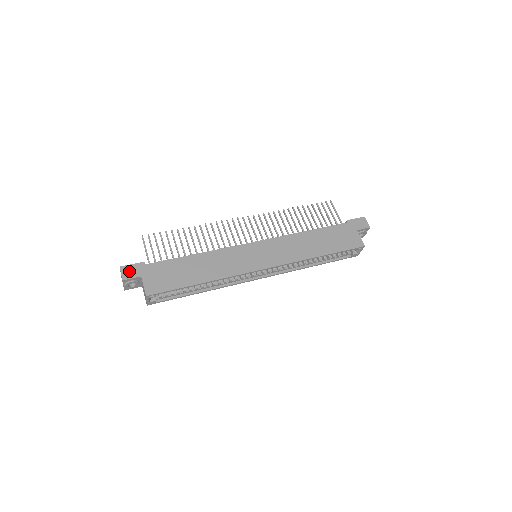
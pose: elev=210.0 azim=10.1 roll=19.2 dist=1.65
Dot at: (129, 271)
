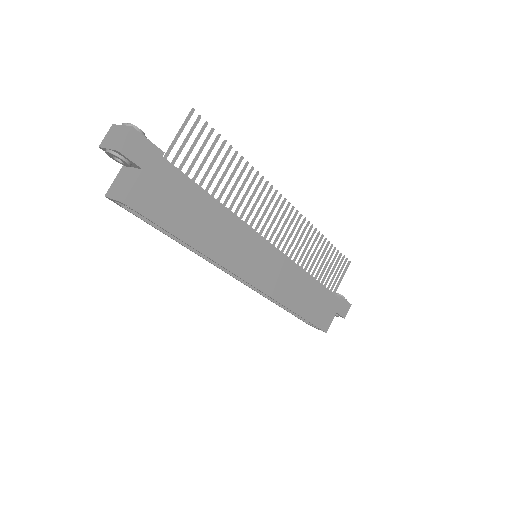
Dot at: (137, 146)
